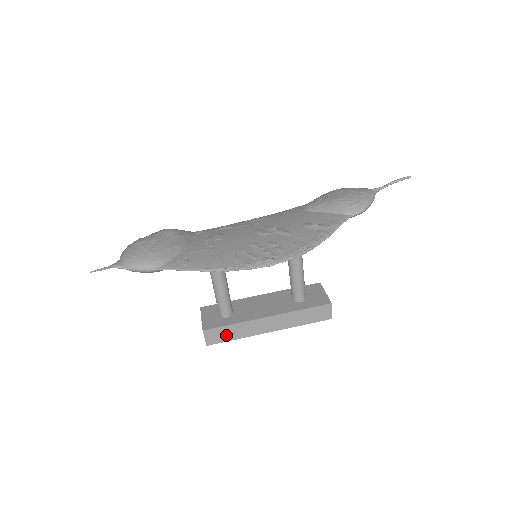
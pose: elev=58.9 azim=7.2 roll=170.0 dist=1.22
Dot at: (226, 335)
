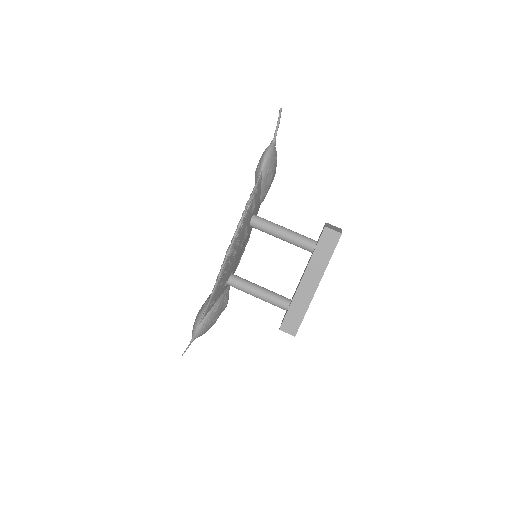
Dot at: (296, 318)
